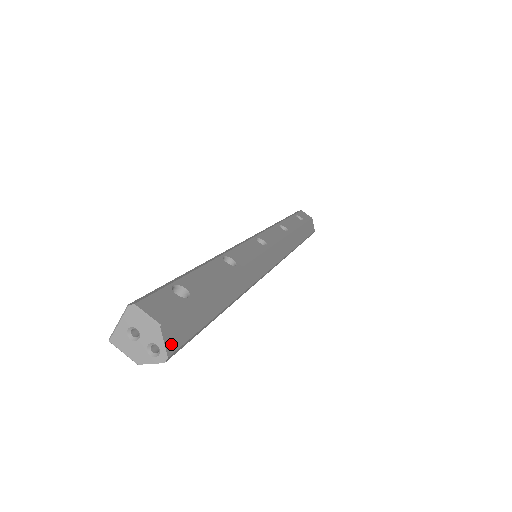
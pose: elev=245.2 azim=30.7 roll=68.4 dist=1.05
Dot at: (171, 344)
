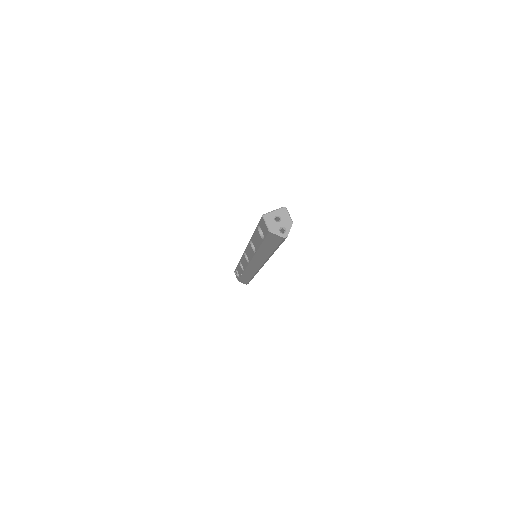
Dot at: occluded
